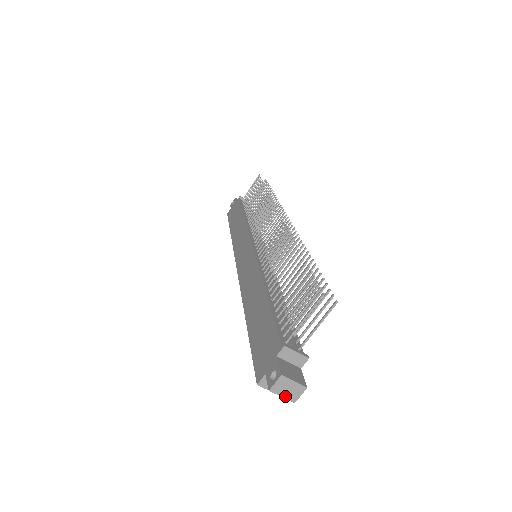
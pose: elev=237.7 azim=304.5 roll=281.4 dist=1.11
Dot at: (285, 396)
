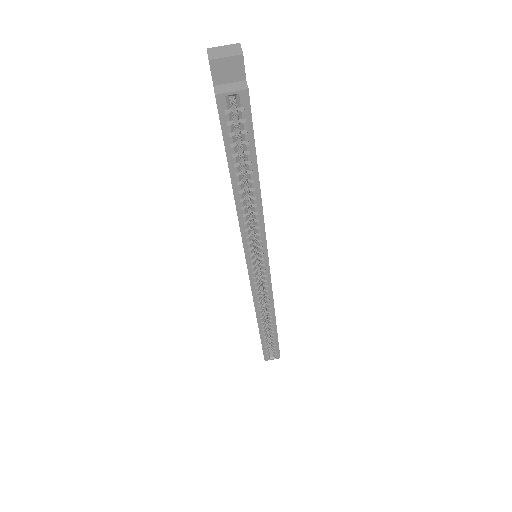
Dot at: (228, 56)
